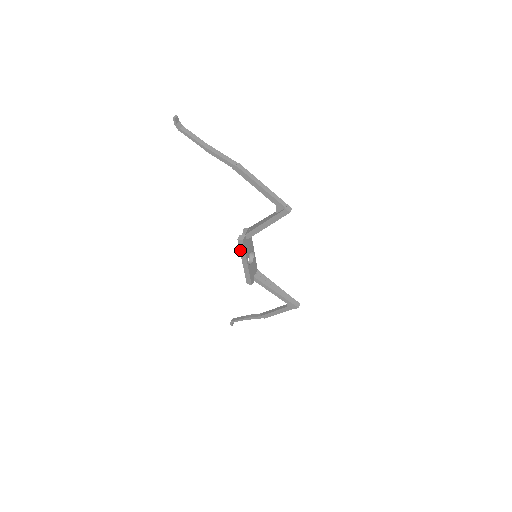
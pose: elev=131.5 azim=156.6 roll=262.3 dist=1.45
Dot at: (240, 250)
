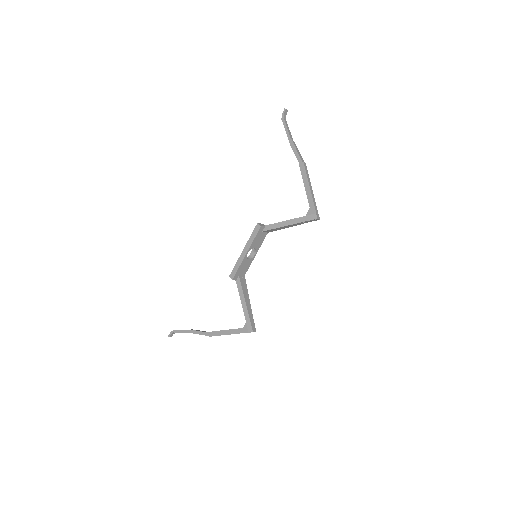
Dot at: (251, 236)
